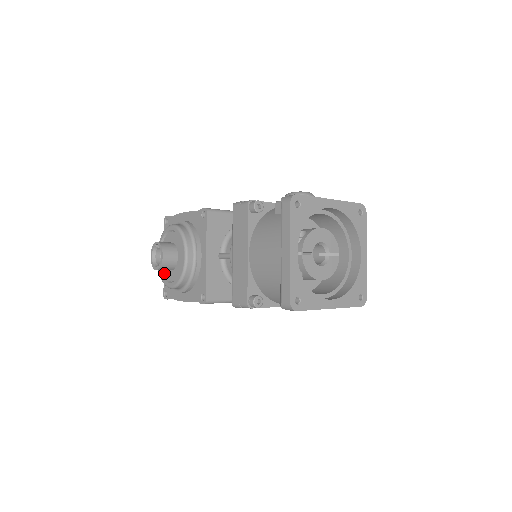
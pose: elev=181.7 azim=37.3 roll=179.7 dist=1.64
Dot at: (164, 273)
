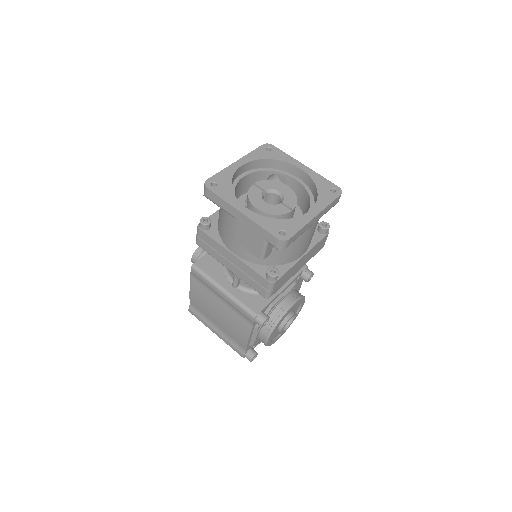
Dot at: occluded
